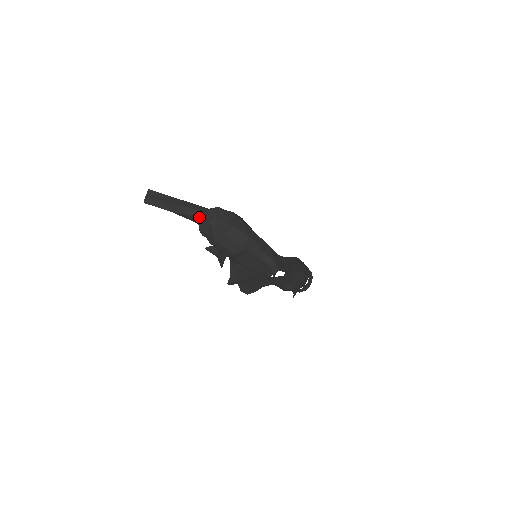
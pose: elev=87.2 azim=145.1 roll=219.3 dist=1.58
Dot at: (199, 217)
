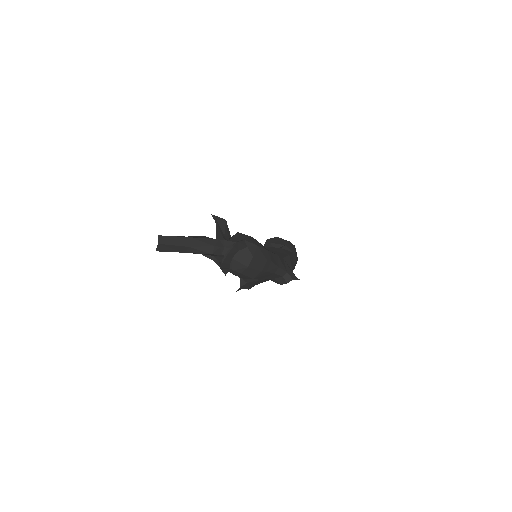
Dot at: (217, 253)
